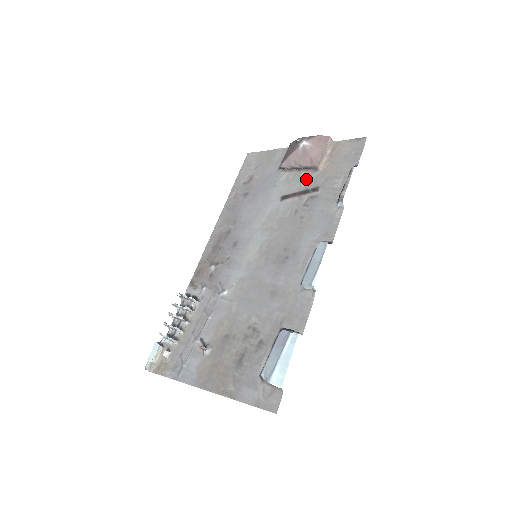
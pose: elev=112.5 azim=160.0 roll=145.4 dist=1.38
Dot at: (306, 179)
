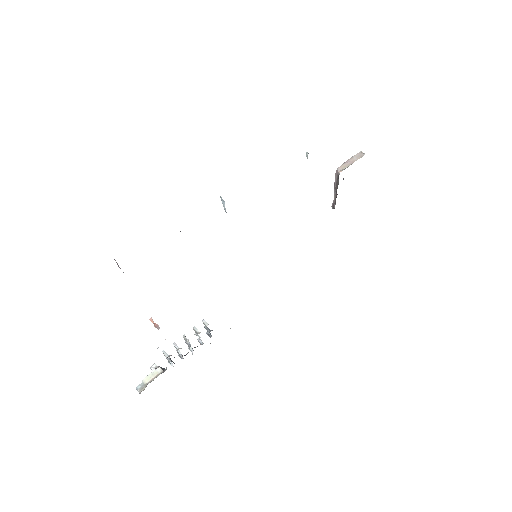
Dot at: occluded
